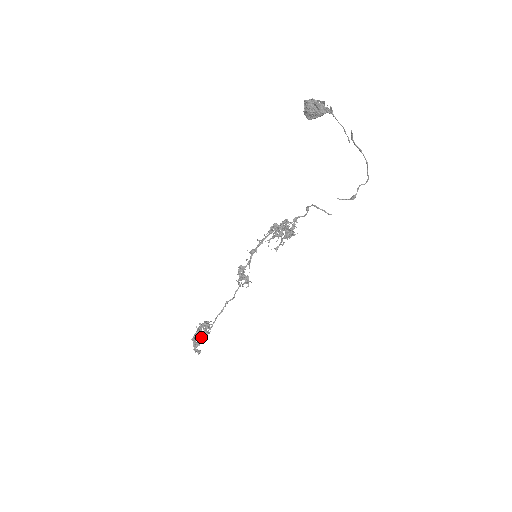
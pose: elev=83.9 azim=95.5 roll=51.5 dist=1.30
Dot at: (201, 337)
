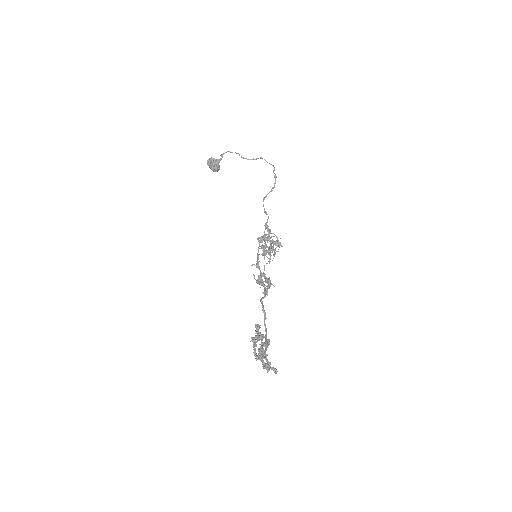
Dot at: (262, 347)
